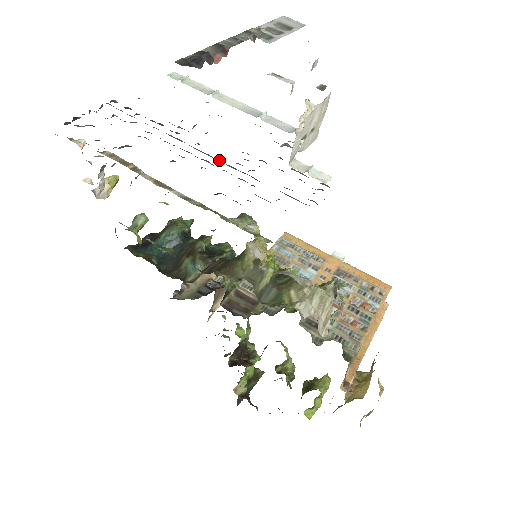
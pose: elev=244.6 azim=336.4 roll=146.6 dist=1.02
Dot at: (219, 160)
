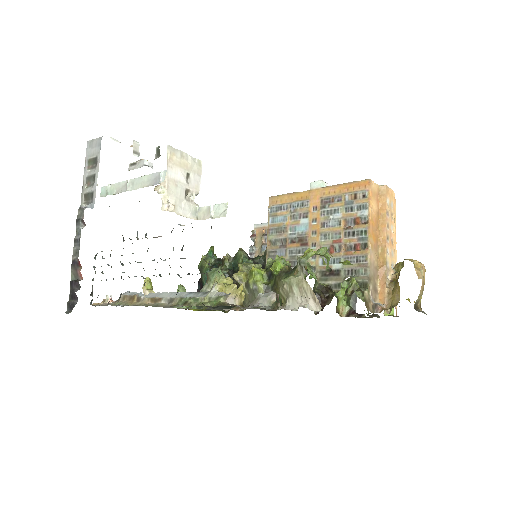
Dot at: occluded
